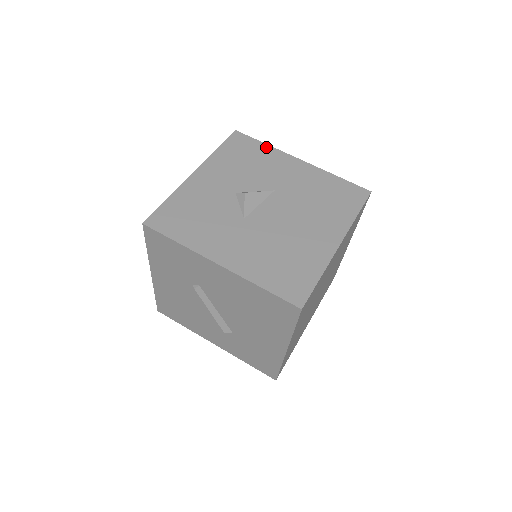
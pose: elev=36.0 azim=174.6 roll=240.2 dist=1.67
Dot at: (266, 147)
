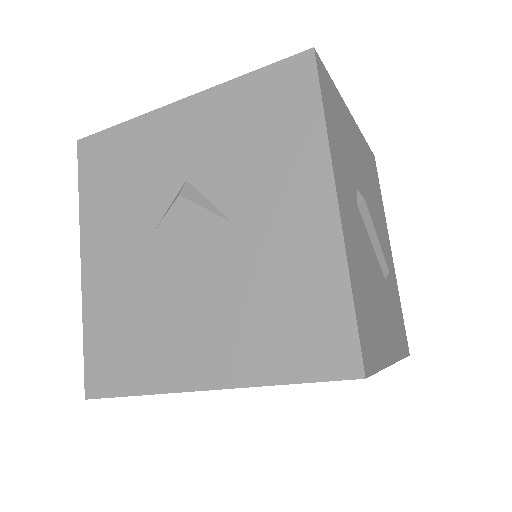
Dot at: (316, 124)
